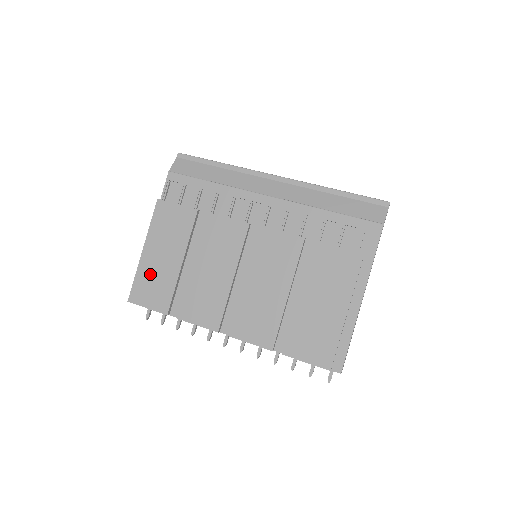
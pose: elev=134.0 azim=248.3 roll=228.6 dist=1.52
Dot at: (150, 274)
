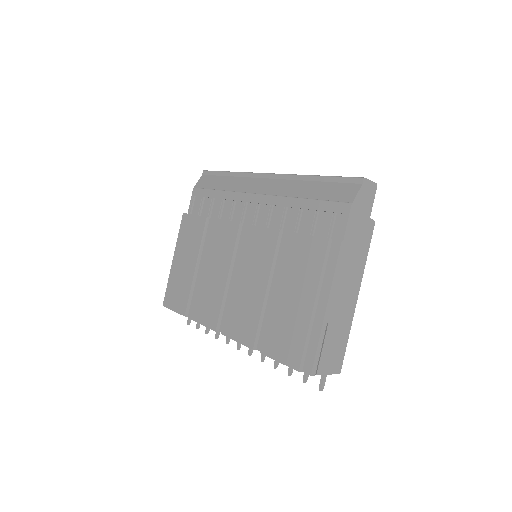
Dot at: (176, 280)
